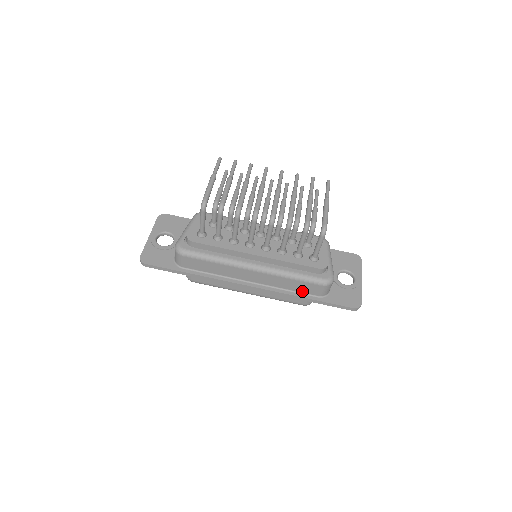
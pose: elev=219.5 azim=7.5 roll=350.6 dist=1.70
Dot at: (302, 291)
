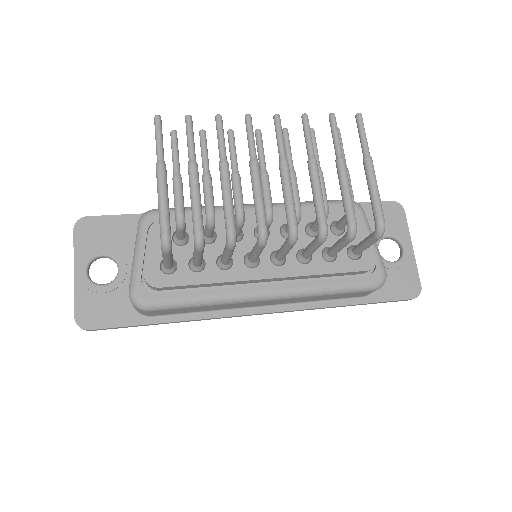
Dot at: (339, 298)
